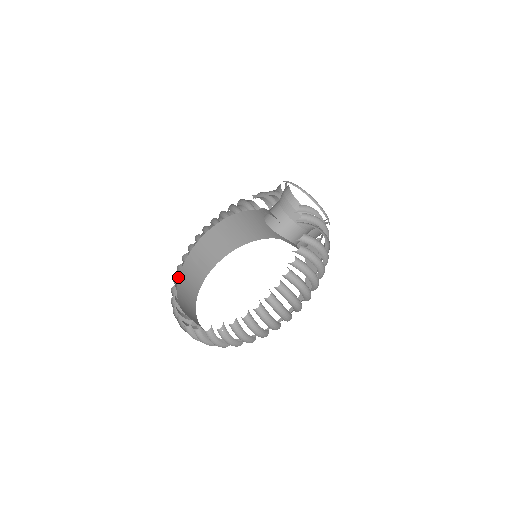
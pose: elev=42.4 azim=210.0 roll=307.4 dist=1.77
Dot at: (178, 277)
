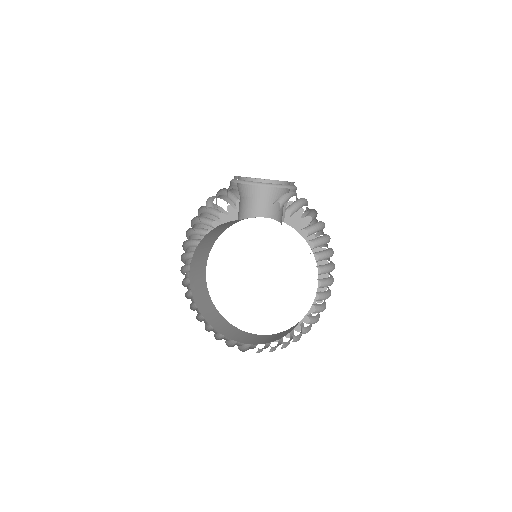
Dot at: occluded
